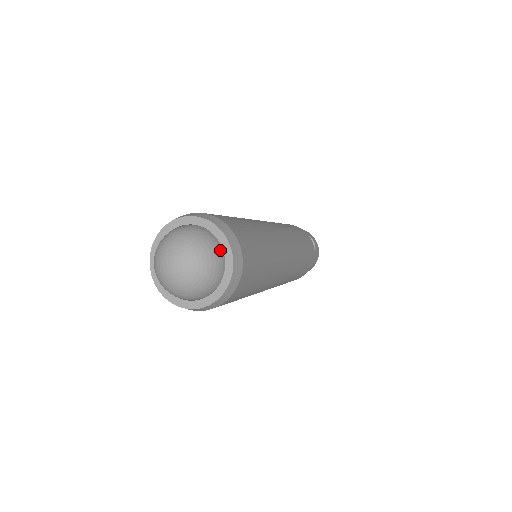
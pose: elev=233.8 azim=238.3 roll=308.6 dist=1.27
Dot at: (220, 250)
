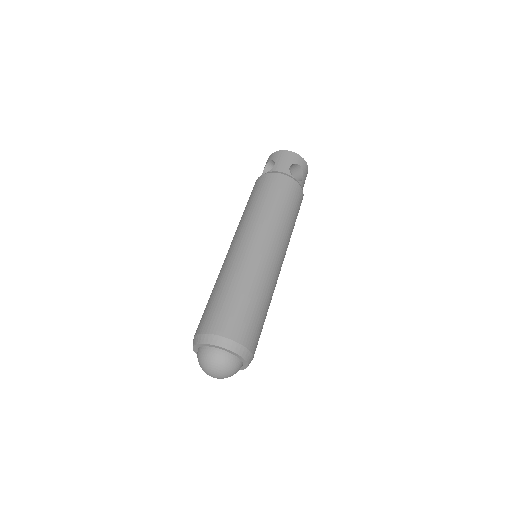
Dot at: (234, 358)
